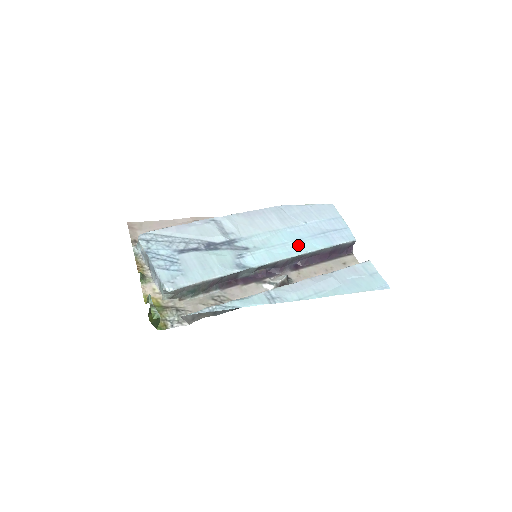
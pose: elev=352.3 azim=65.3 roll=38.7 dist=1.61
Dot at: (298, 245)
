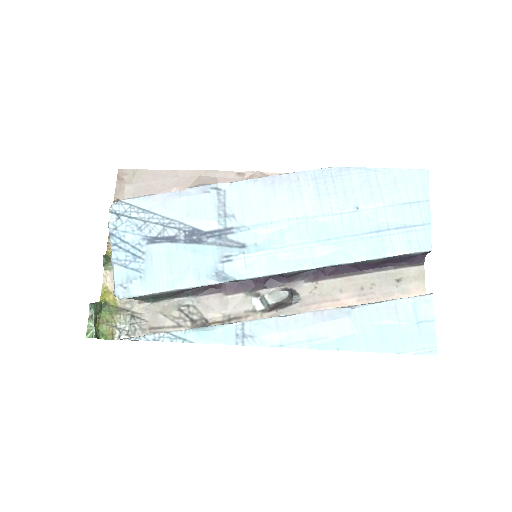
Dot at: (324, 249)
